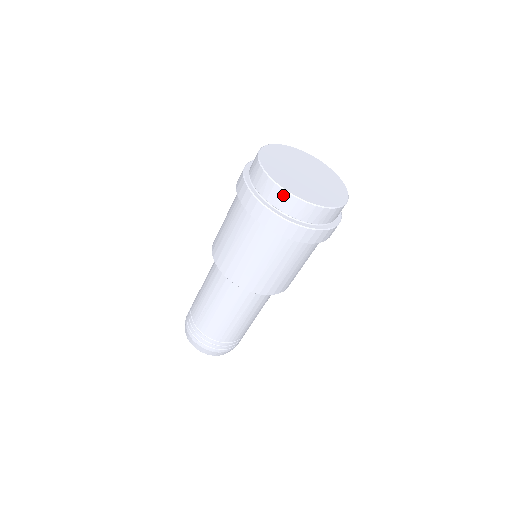
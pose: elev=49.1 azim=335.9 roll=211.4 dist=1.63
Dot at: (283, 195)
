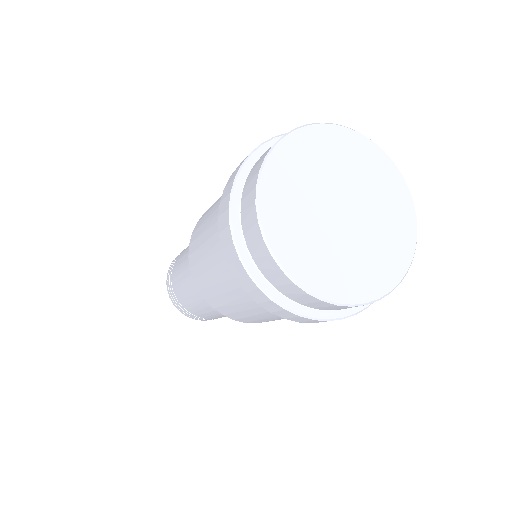
Dot at: (253, 214)
